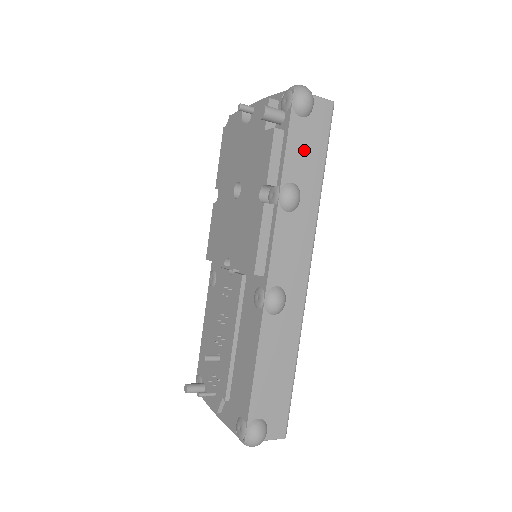
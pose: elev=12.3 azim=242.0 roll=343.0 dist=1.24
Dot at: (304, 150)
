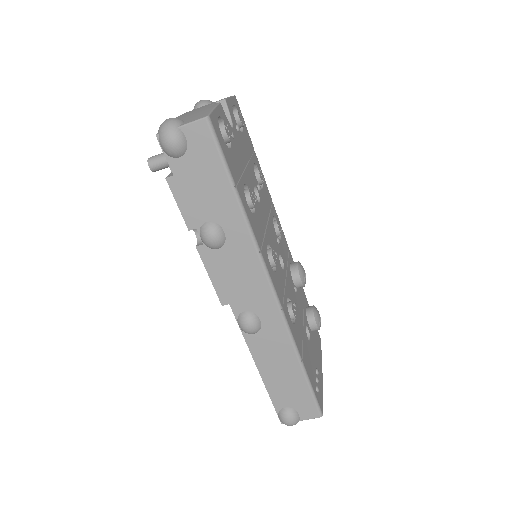
Dot at: (202, 186)
